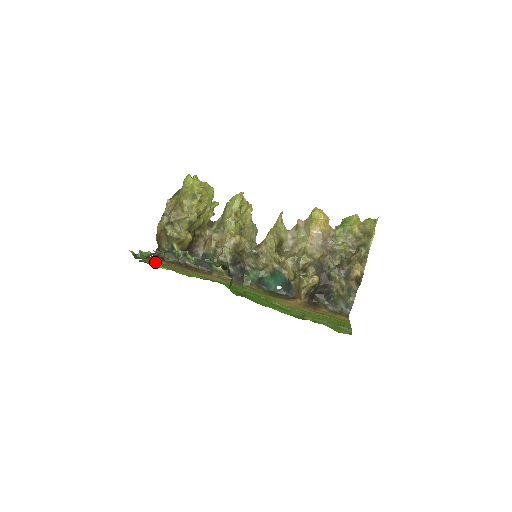
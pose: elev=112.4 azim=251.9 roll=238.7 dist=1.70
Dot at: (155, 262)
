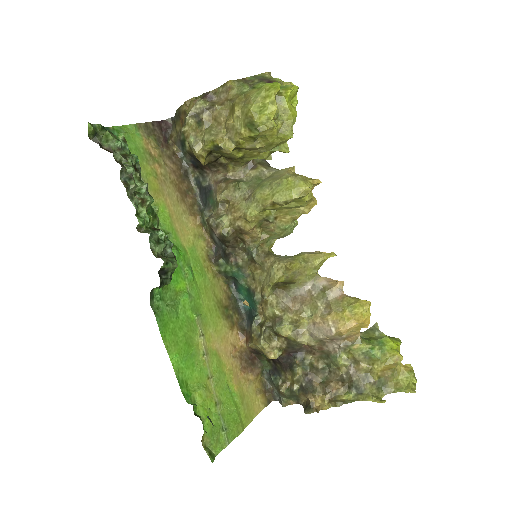
Dot at: (141, 143)
